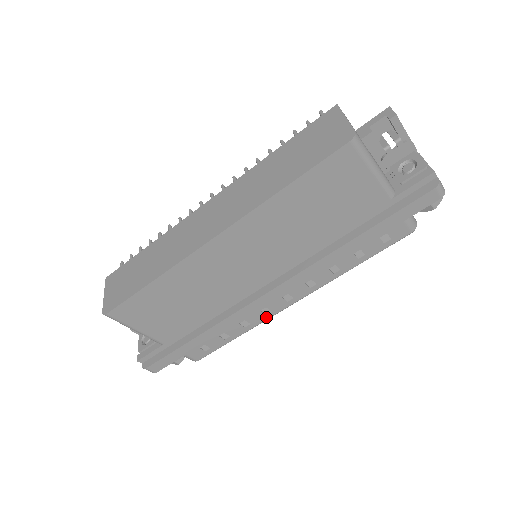
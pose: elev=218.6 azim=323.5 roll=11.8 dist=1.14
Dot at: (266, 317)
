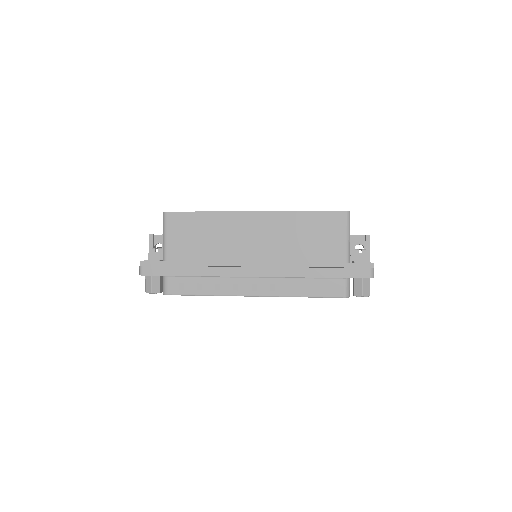
Dot at: (232, 293)
